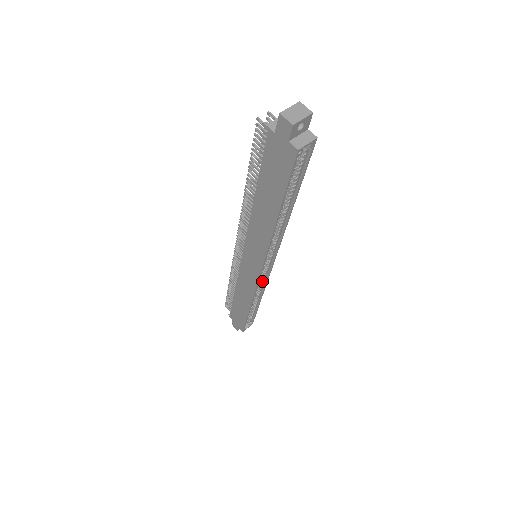
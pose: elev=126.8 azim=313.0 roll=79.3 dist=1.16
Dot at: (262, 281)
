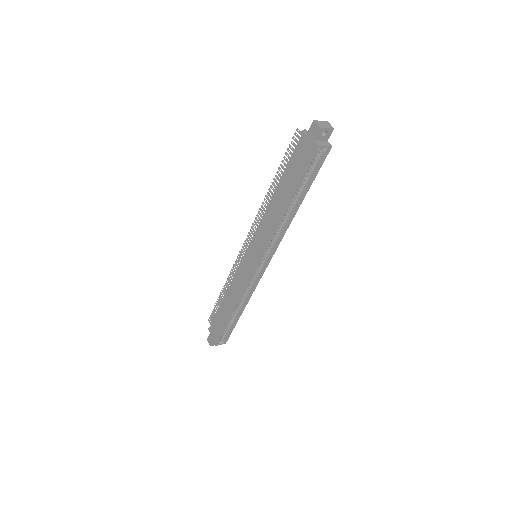
Dot at: (252, 284)
